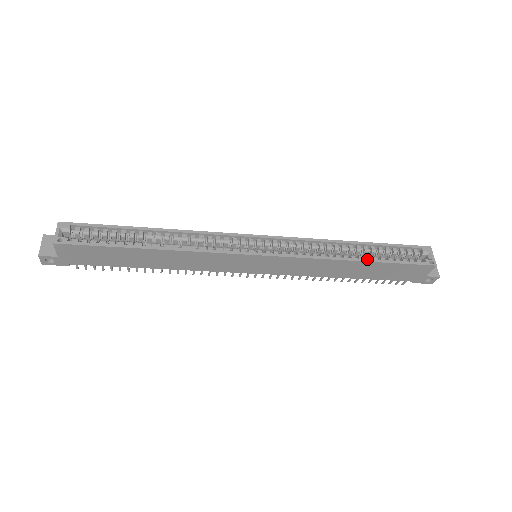
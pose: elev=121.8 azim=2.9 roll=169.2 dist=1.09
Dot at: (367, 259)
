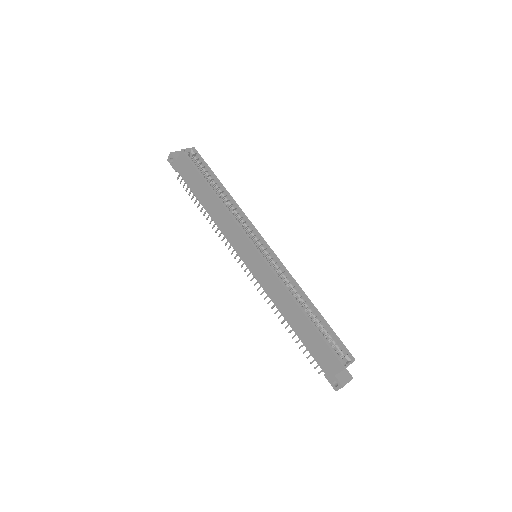
Dot at: occluded
